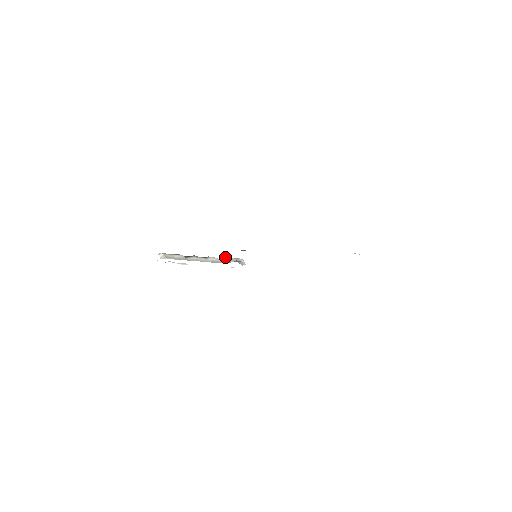
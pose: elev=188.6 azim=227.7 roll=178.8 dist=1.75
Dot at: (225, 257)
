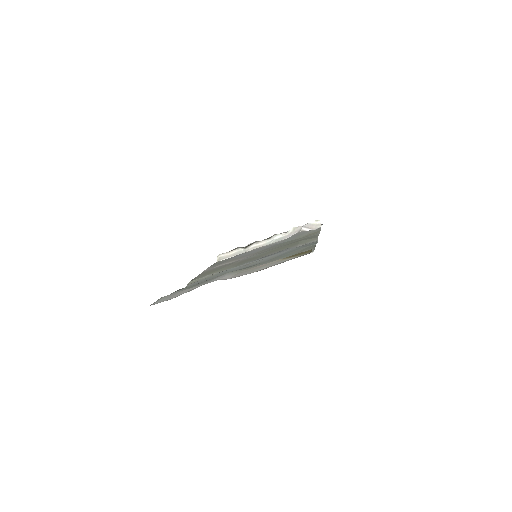
Dot at: (291, 229)
